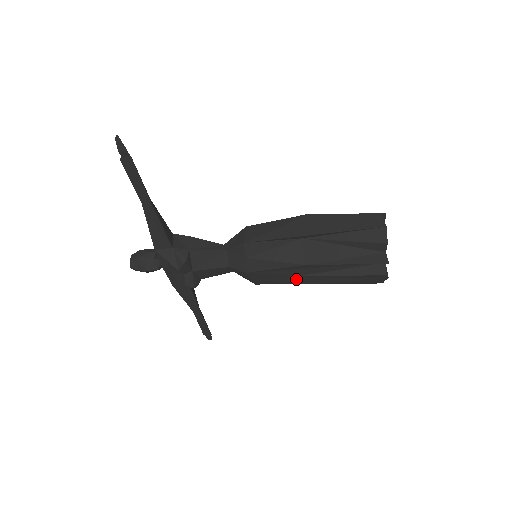
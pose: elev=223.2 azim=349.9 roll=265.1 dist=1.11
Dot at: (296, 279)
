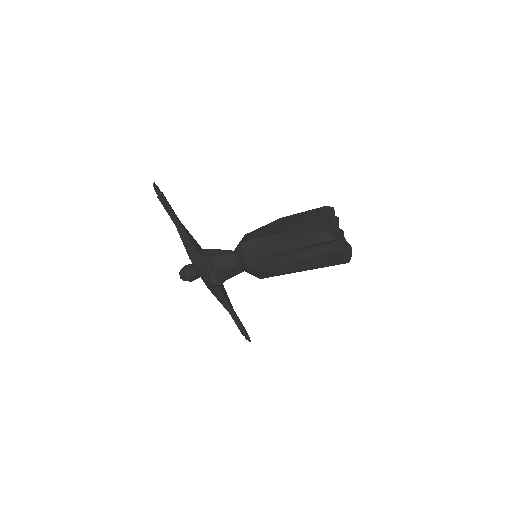
Dot at: (283, 267)
